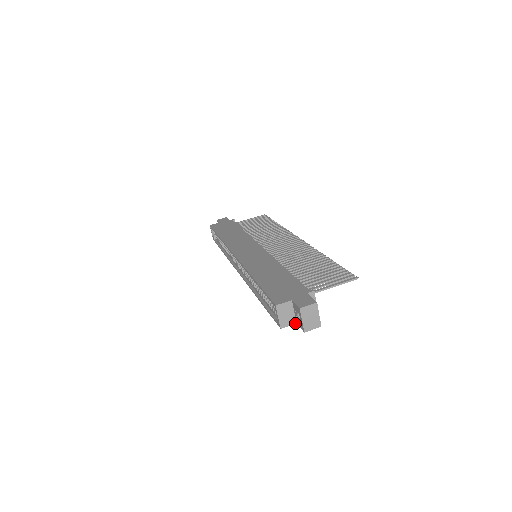
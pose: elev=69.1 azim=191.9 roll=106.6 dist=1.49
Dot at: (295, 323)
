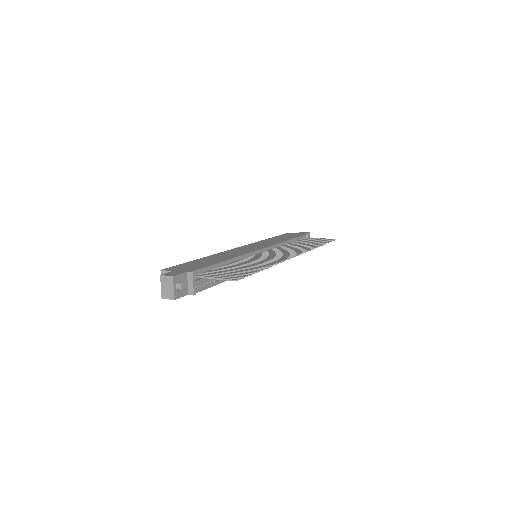
Dot at: occluded
